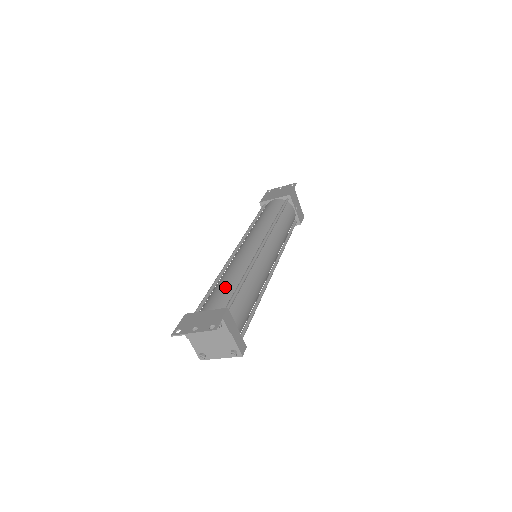
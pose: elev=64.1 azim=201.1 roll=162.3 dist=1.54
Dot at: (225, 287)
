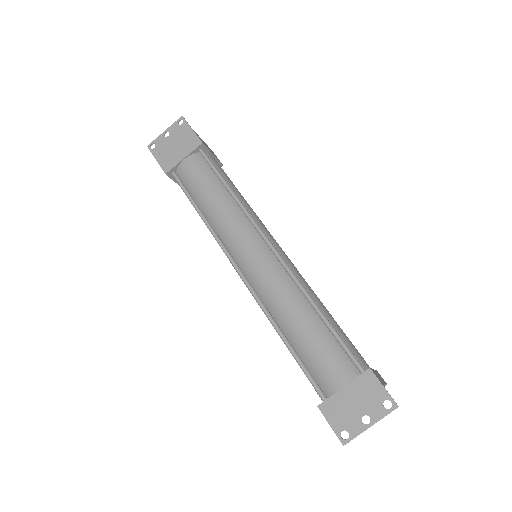
Dot at: (317, 339)
